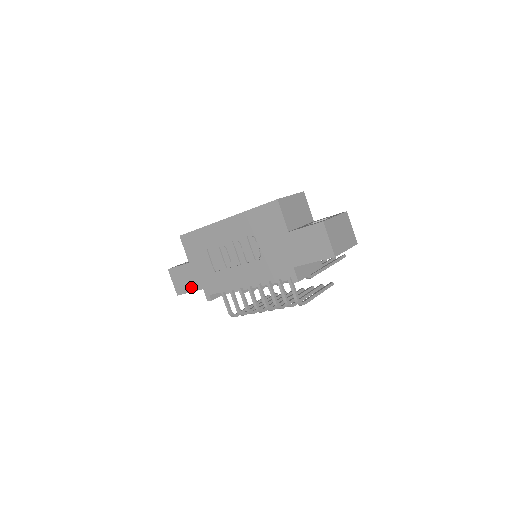
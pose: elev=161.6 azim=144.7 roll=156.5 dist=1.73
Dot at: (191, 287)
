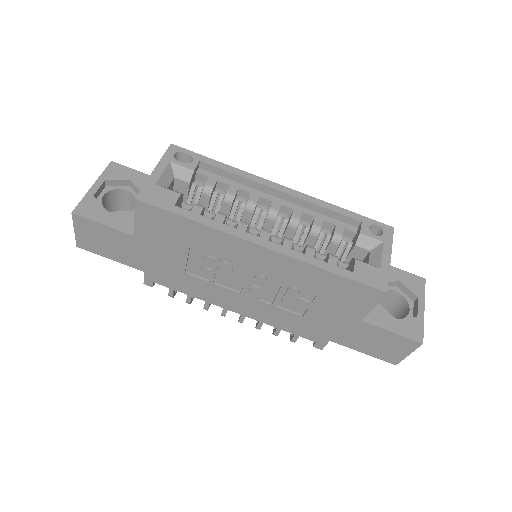
Dot at: (118, 257)
